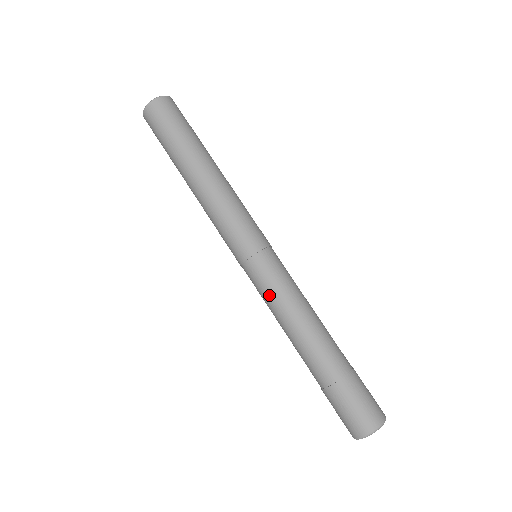
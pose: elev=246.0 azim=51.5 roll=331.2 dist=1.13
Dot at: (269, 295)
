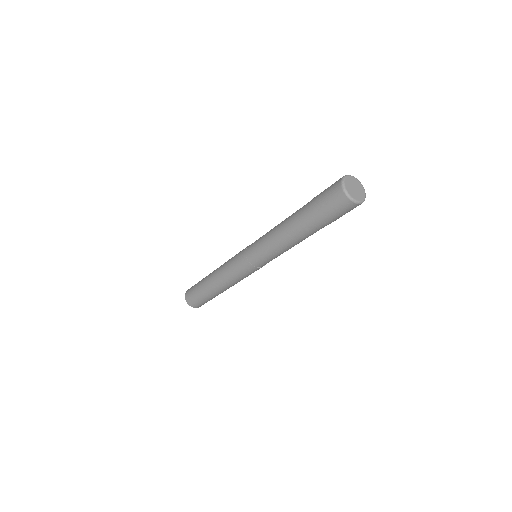
Dot at: (263, 247)
